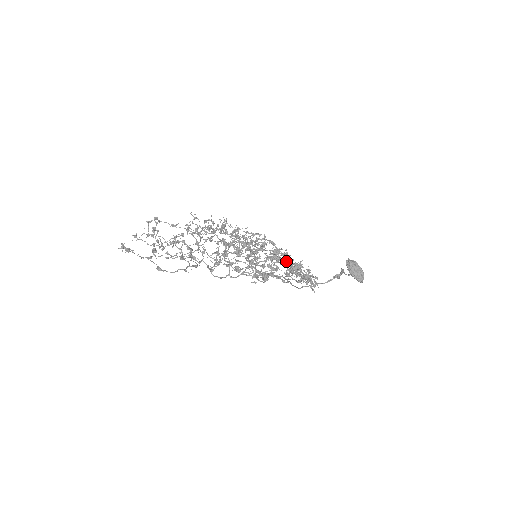
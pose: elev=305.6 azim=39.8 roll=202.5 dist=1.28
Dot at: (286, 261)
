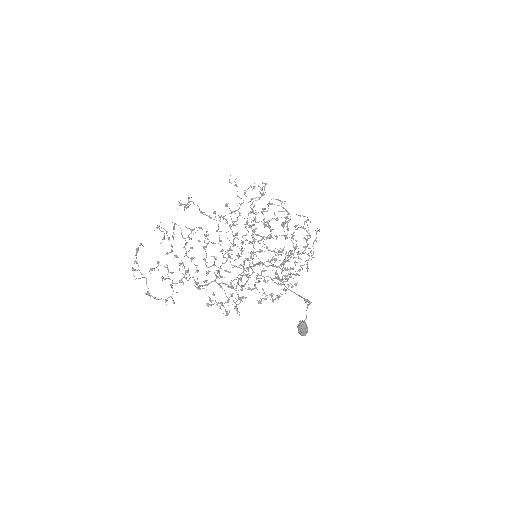
Dot at: occluded
